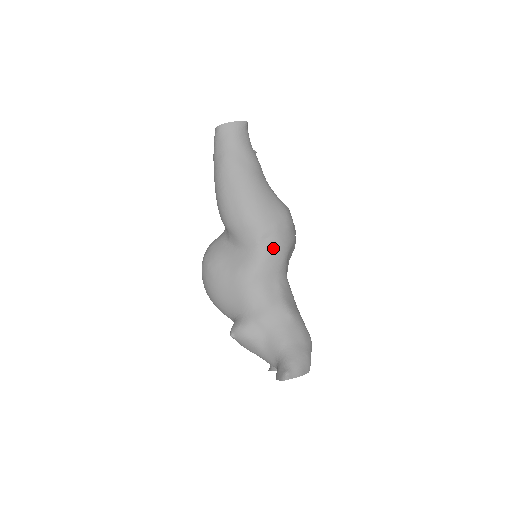
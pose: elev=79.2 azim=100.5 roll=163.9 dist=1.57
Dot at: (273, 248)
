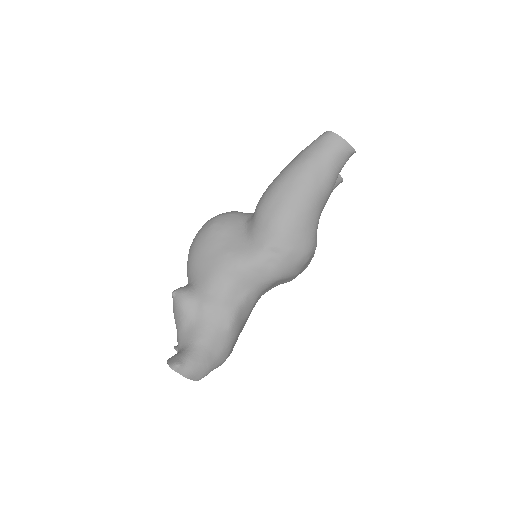
Dot at: (271, 264)
